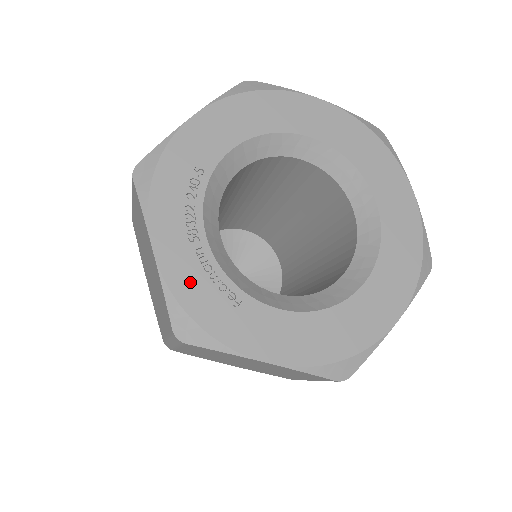
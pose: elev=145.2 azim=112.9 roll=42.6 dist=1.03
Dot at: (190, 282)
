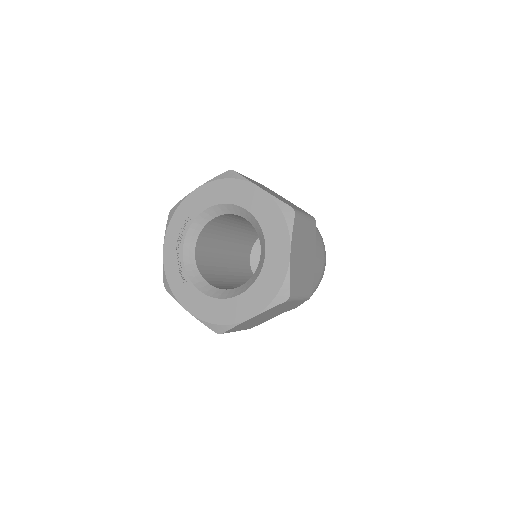
Dot at: (171, 266)
